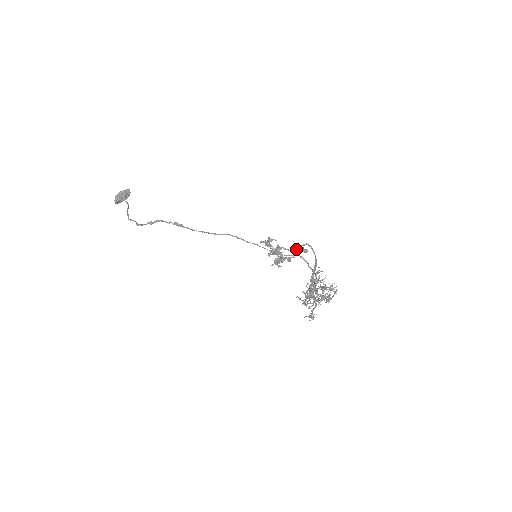
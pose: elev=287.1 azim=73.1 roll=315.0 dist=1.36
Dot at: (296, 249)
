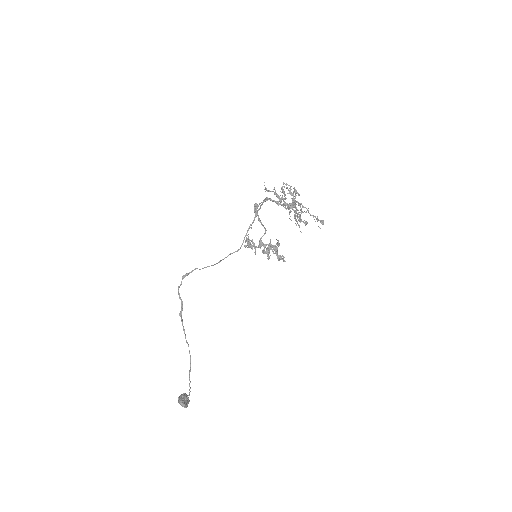
Dot at: (262, 225)
